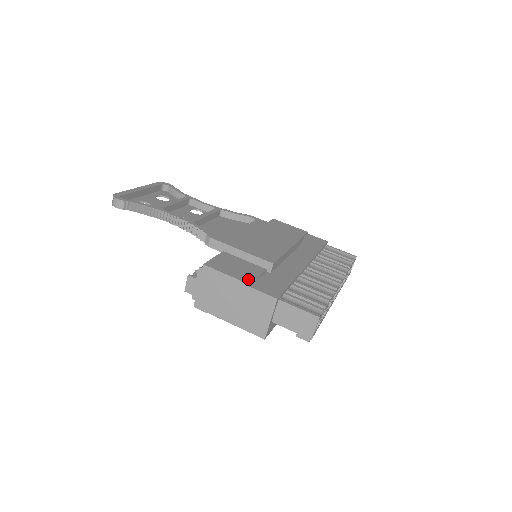
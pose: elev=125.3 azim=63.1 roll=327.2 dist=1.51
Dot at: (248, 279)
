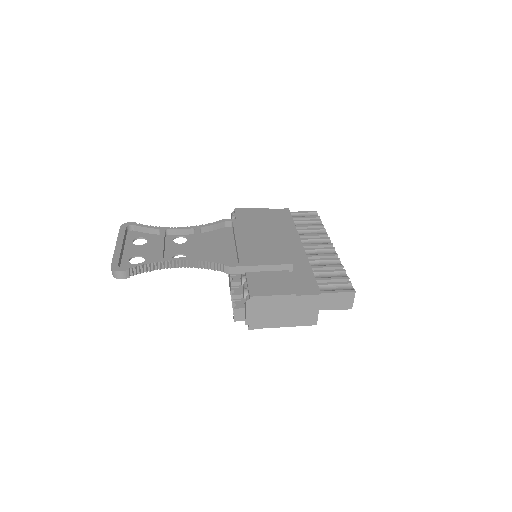
Dot at: (289, 290)
